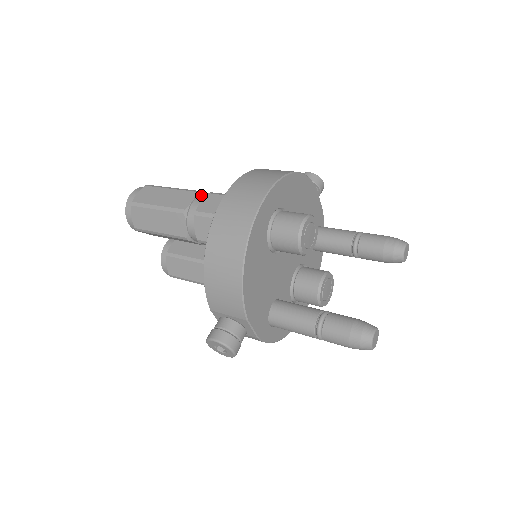
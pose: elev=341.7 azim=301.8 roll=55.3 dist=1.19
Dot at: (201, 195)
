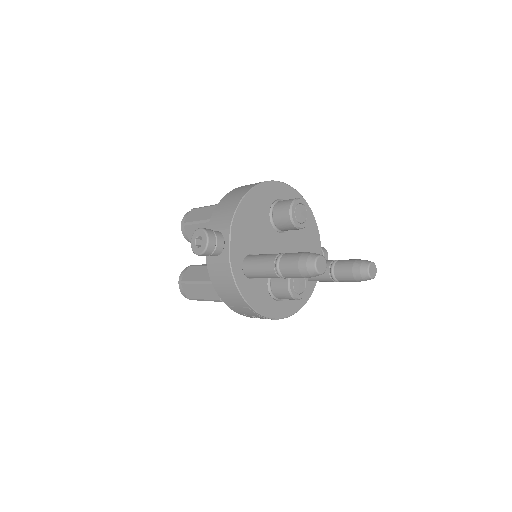
Dot at: occluded
